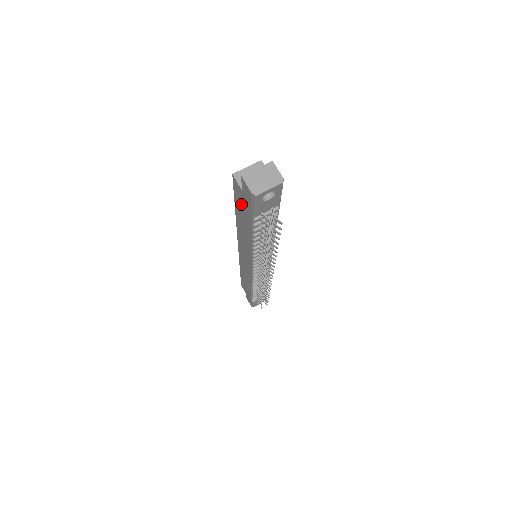
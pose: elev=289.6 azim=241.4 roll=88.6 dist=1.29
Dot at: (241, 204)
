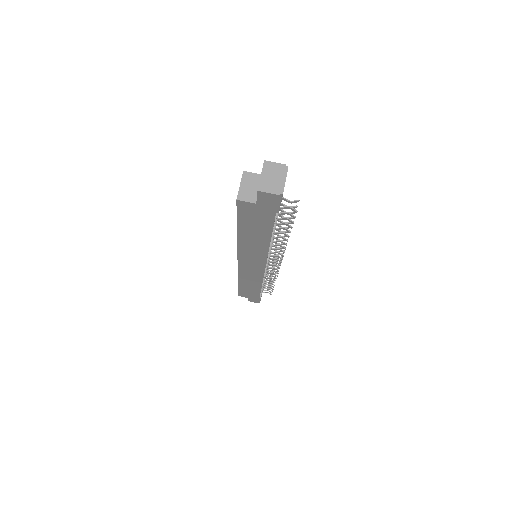
Dot at: (252, 218)
